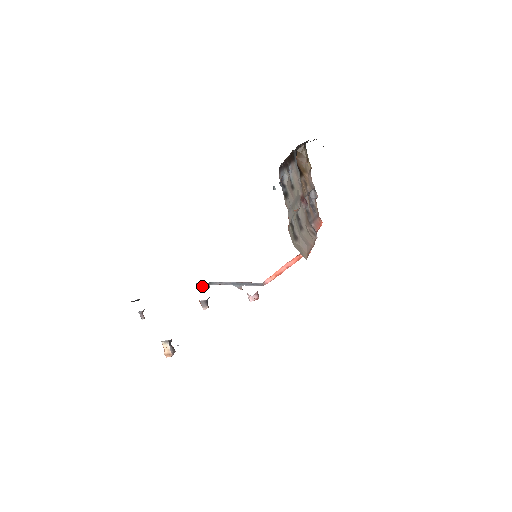
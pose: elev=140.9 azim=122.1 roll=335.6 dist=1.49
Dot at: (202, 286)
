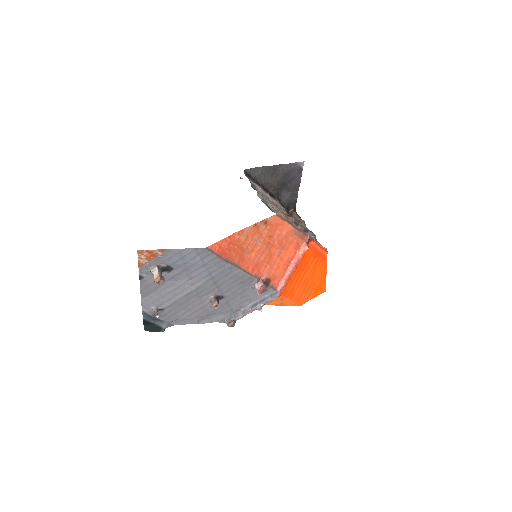
Dot at: (227, 324)
